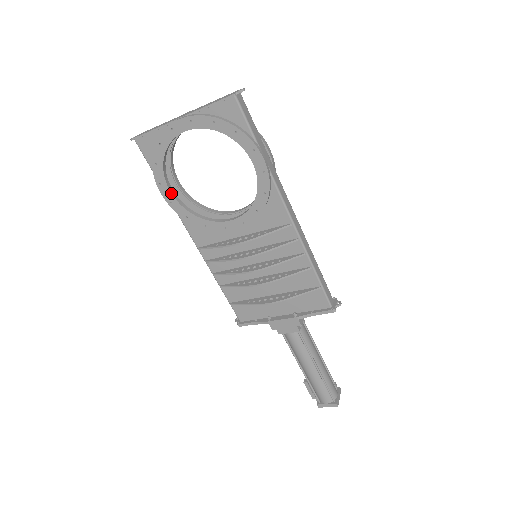
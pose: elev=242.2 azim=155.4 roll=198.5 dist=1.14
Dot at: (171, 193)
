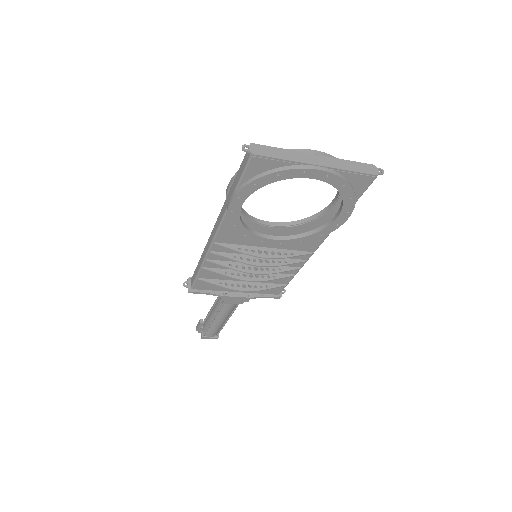
Dot at: occluded
